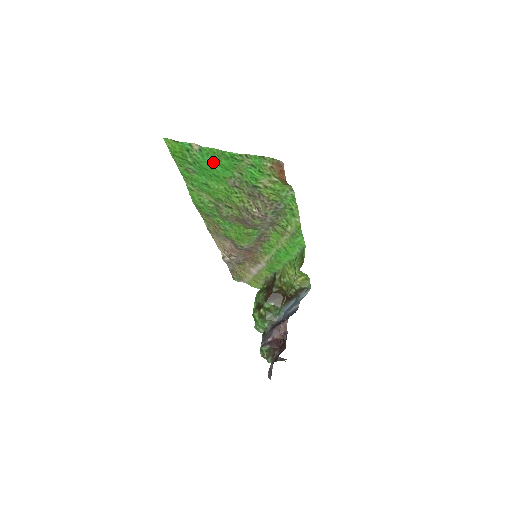
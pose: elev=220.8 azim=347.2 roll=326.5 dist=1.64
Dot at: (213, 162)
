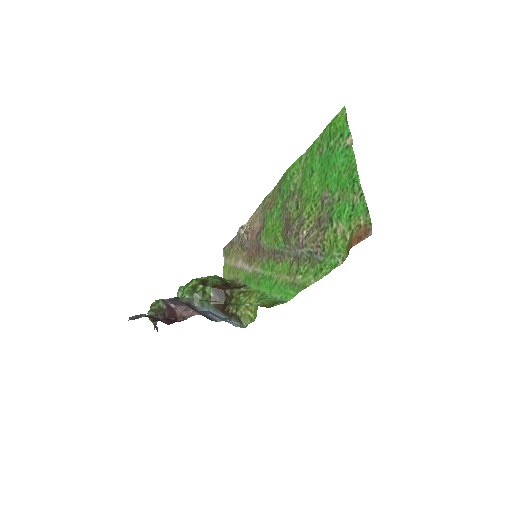
Dot at: (340, 166)
